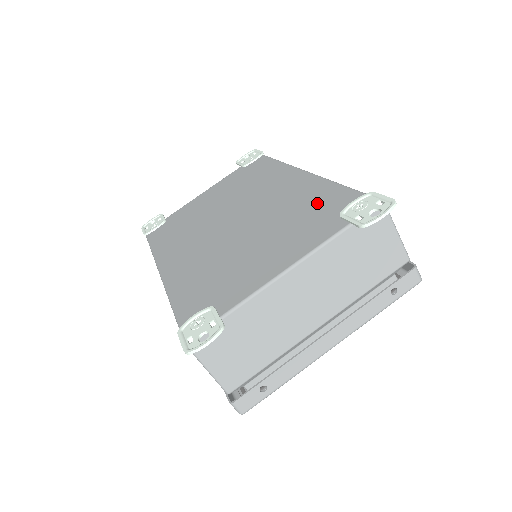
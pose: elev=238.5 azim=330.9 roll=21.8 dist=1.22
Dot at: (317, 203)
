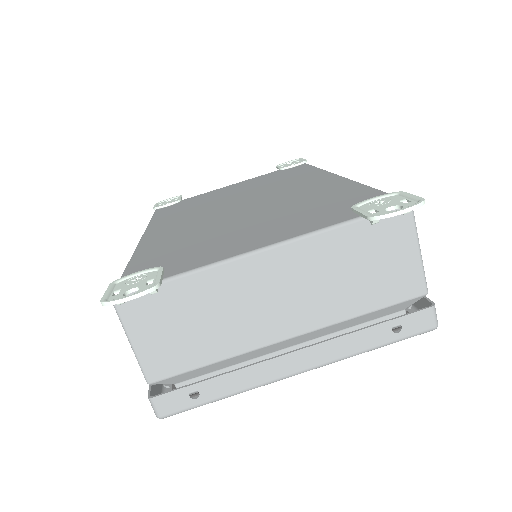
Dot at: (334, 198)
